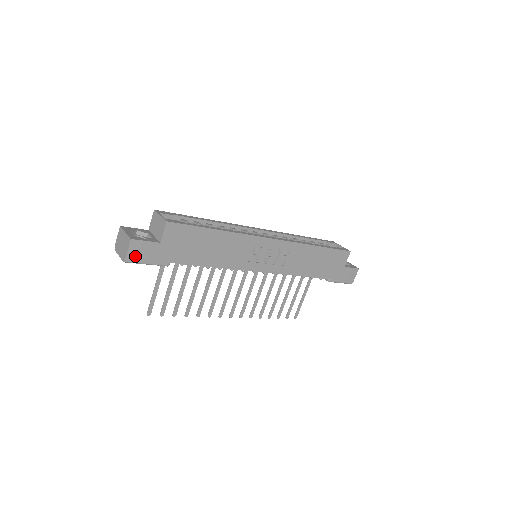
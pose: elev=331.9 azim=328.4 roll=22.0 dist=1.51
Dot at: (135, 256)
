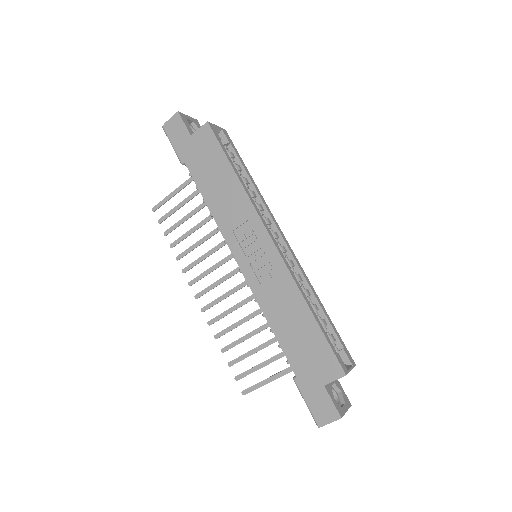
Dot at: (170, 128)
